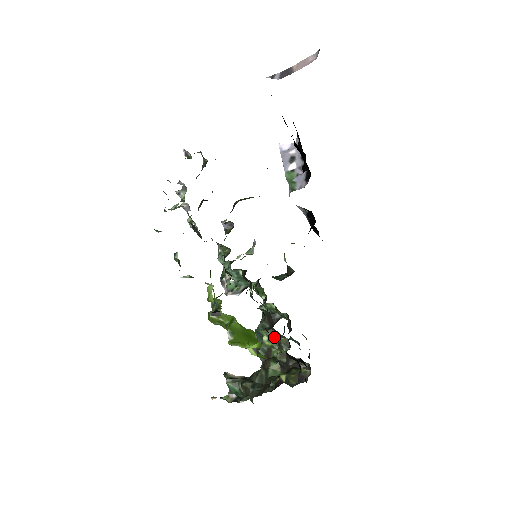
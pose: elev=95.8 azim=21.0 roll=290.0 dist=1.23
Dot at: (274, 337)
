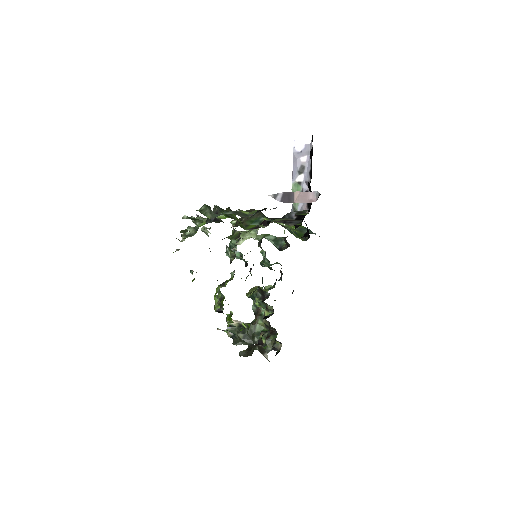
Dot at: (264, 304)
